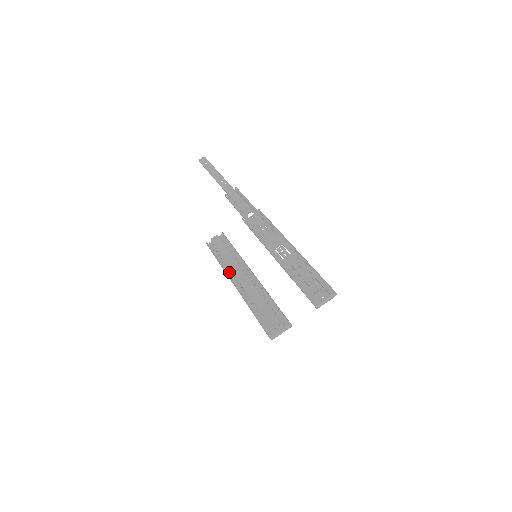
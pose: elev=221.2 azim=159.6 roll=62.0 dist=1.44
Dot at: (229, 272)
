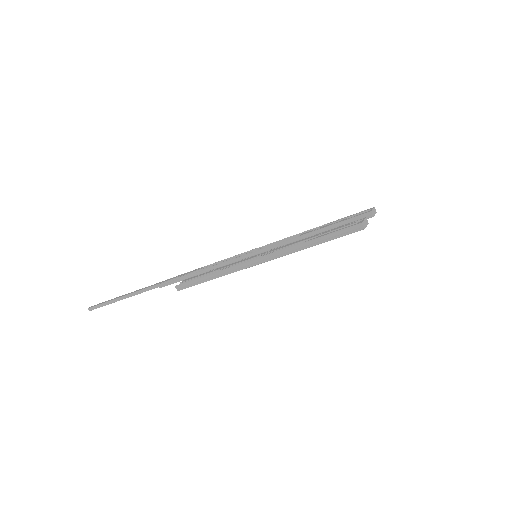
Dot at: (240, 262)
